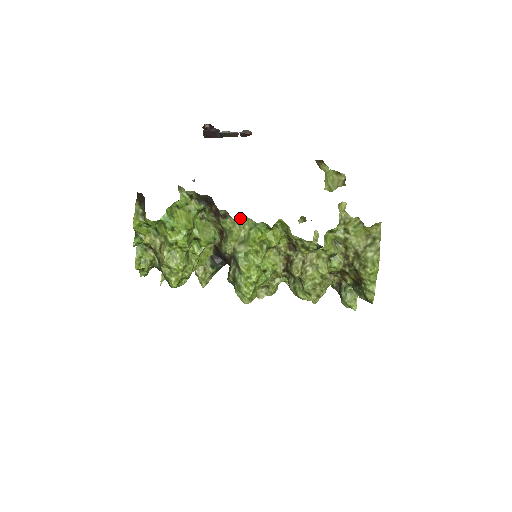
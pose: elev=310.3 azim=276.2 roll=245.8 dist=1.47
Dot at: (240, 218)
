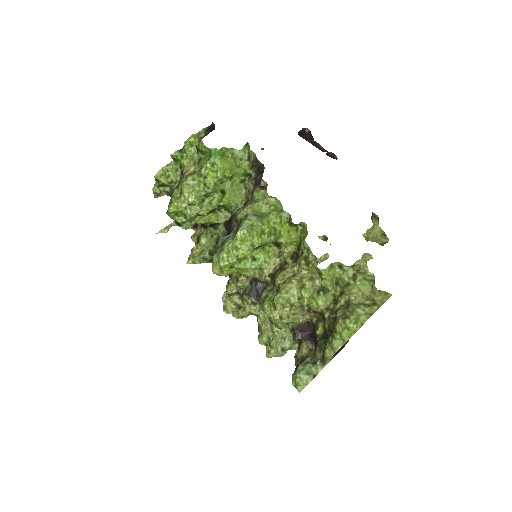
Dot at: occluded
